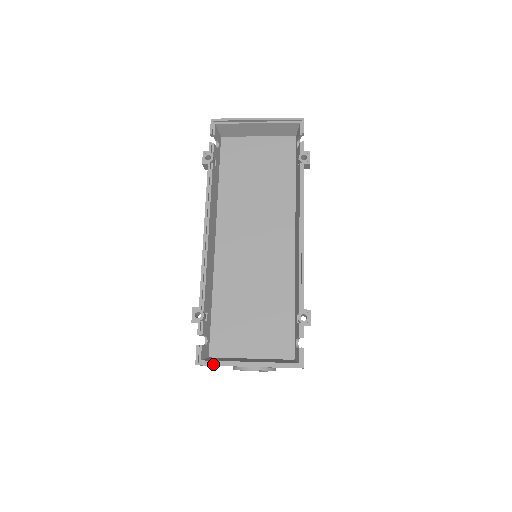
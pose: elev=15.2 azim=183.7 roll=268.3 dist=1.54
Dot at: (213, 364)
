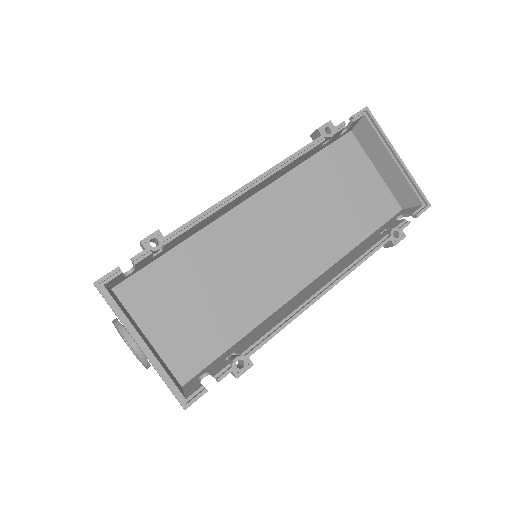
Dot at: (111, 303)
